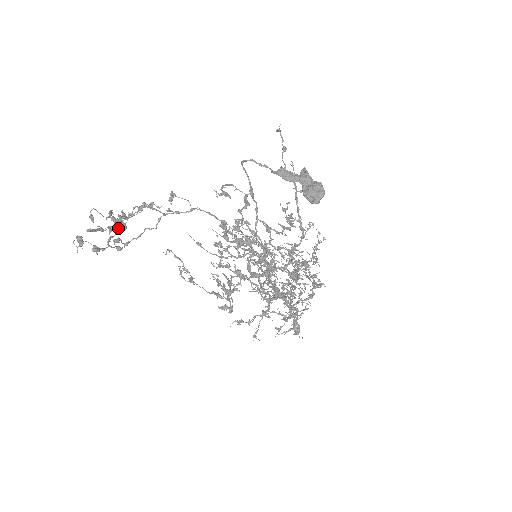
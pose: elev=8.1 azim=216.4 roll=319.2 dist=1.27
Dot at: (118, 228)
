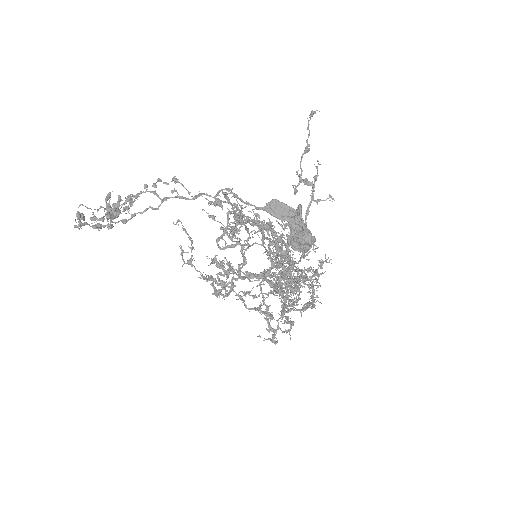
Dot at: occluded
